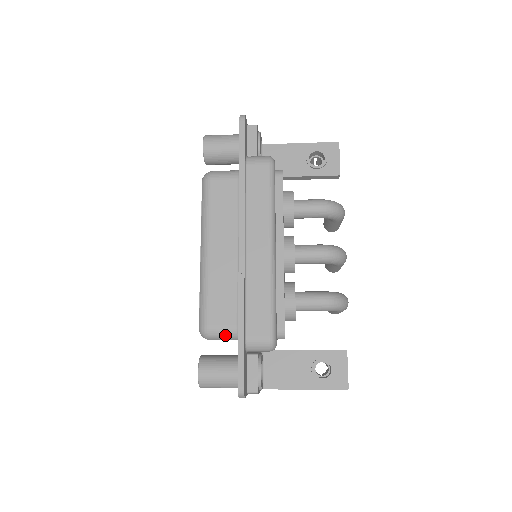
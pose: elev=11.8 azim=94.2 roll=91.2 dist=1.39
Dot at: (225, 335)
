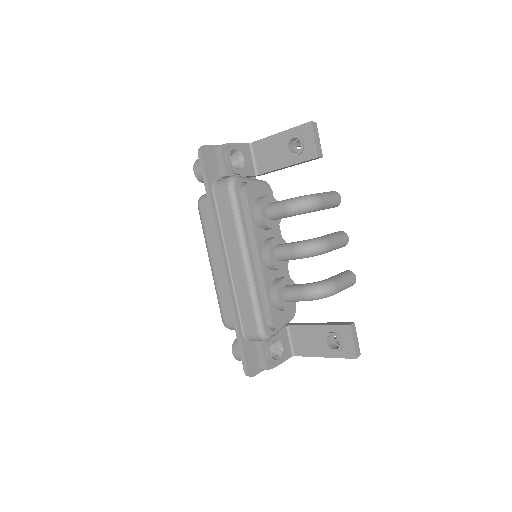
Dot at: occluded
